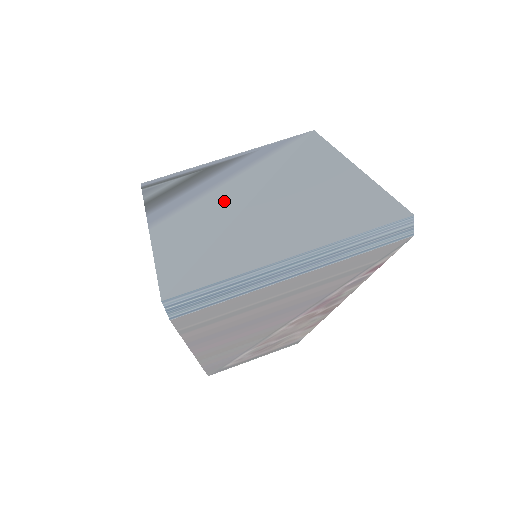
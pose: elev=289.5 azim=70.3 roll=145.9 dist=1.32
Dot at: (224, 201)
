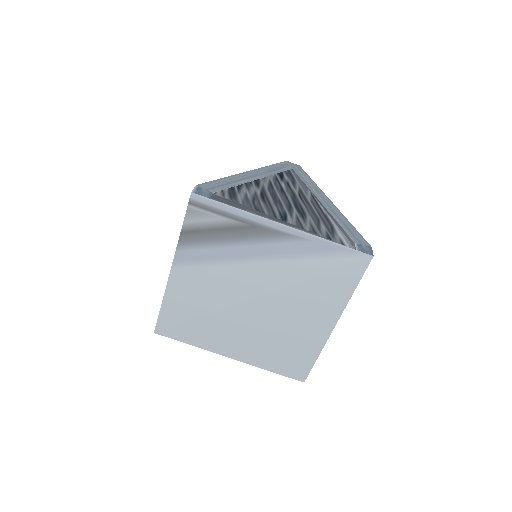
Dot at: (233, 285)
